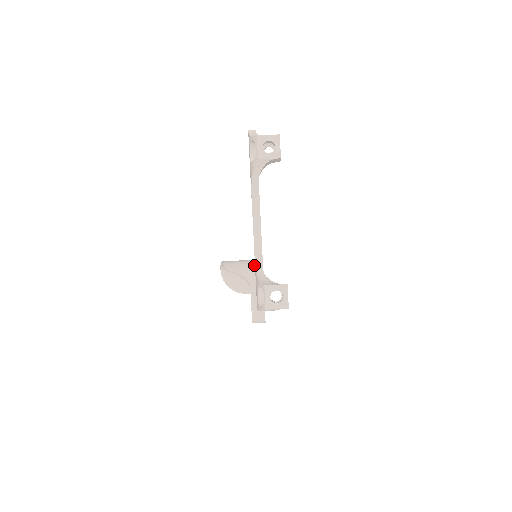
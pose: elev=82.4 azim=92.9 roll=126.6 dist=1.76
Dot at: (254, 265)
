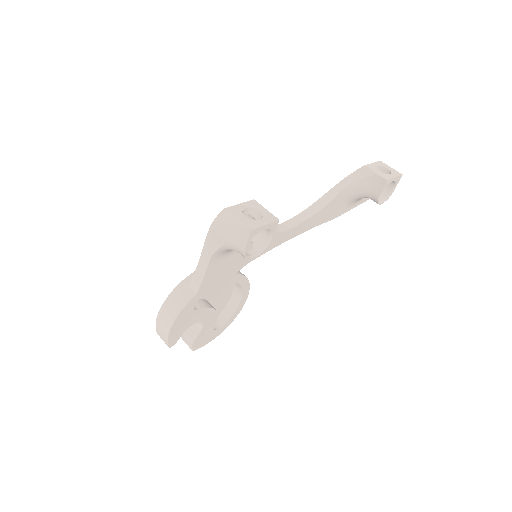
Dot at: occluded
